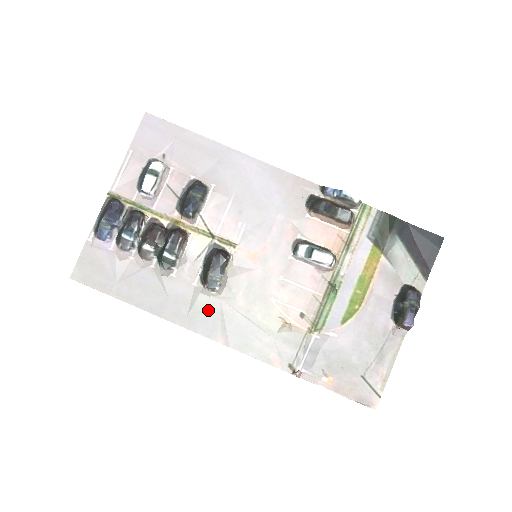
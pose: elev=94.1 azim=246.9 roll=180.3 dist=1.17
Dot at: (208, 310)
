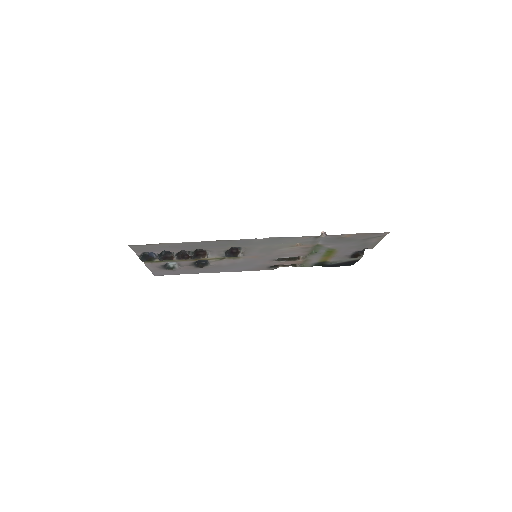
Dot at: (241, 245)
